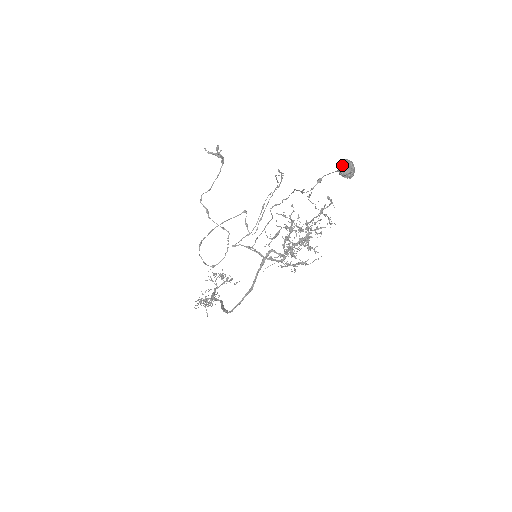
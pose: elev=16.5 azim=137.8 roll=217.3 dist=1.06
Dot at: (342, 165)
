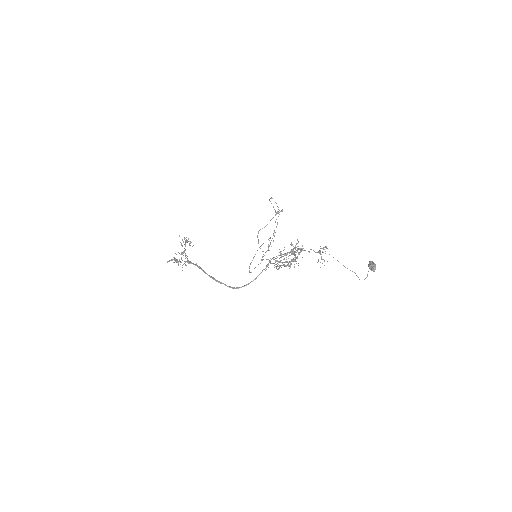
Dot at: (374, 267)
